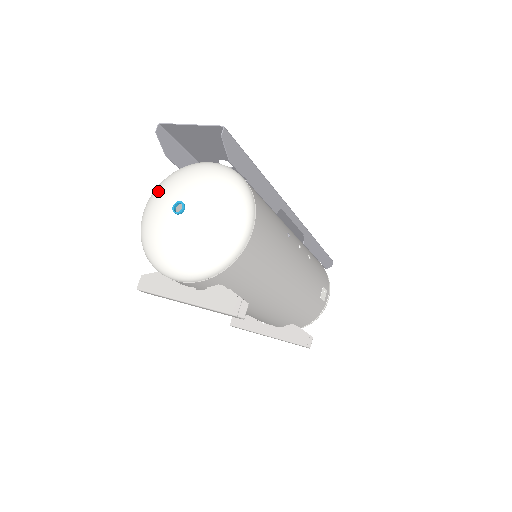
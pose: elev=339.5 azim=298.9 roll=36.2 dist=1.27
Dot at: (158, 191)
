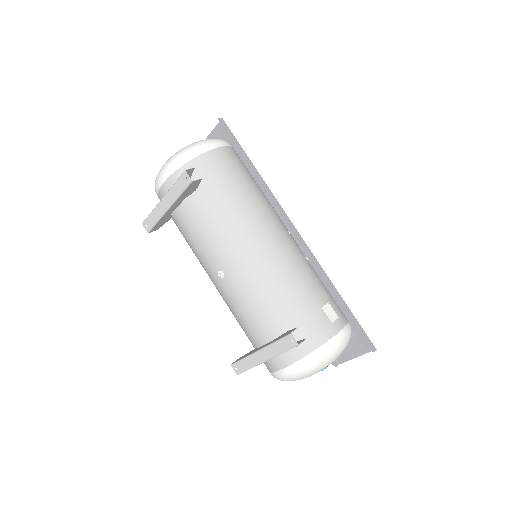
Dot at: occluded
